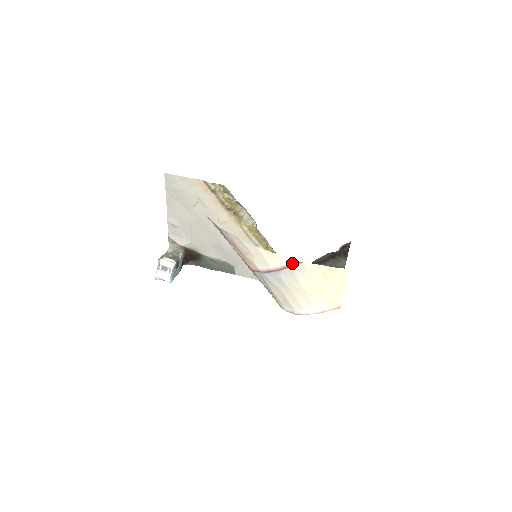
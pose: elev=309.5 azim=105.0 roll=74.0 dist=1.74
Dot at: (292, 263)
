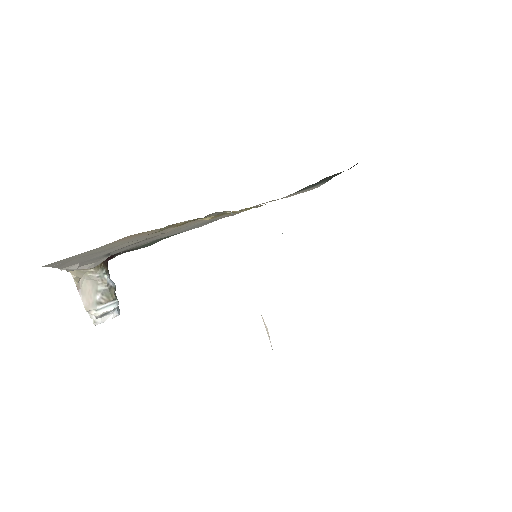
Dot at: occluded
